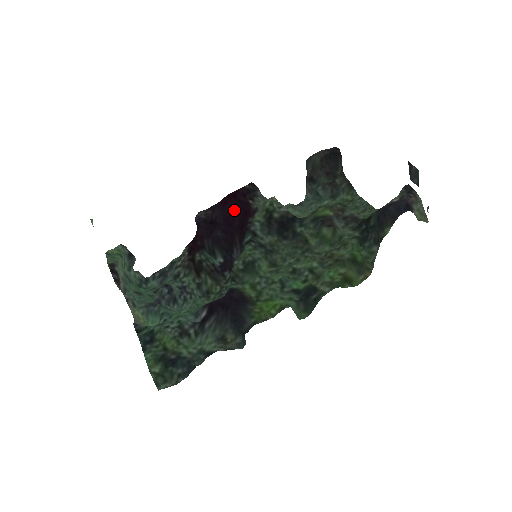
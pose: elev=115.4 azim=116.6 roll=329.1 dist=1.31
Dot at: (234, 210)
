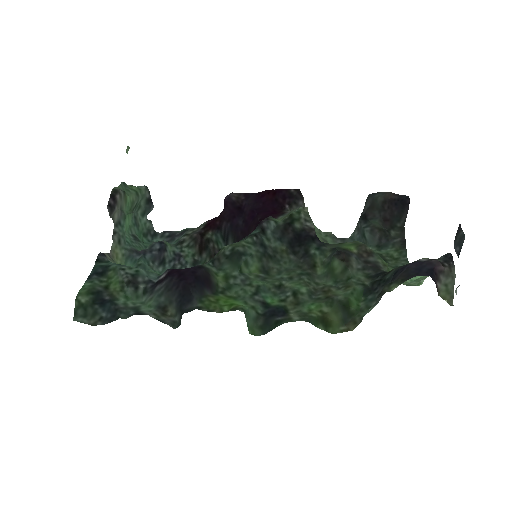
Dot at: (265, 206)
